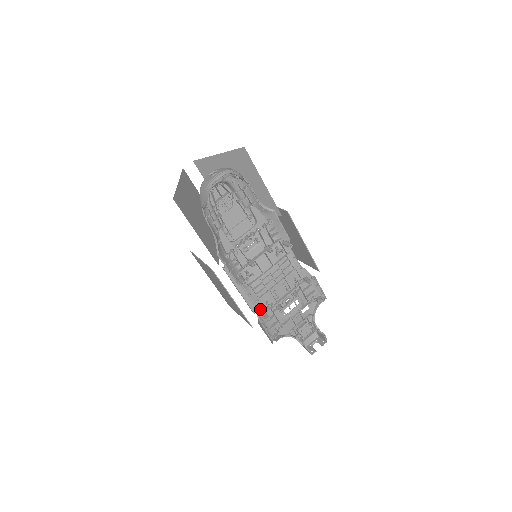
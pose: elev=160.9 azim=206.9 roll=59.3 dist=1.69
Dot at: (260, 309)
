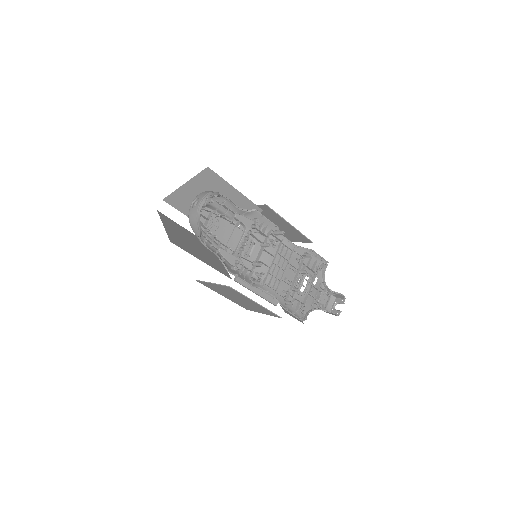
Dot at: (281, 299)
